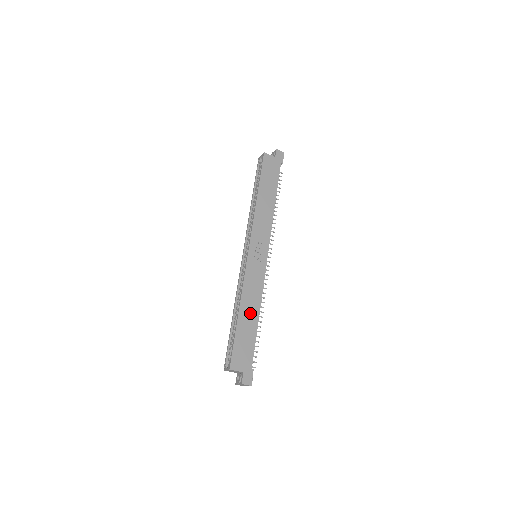
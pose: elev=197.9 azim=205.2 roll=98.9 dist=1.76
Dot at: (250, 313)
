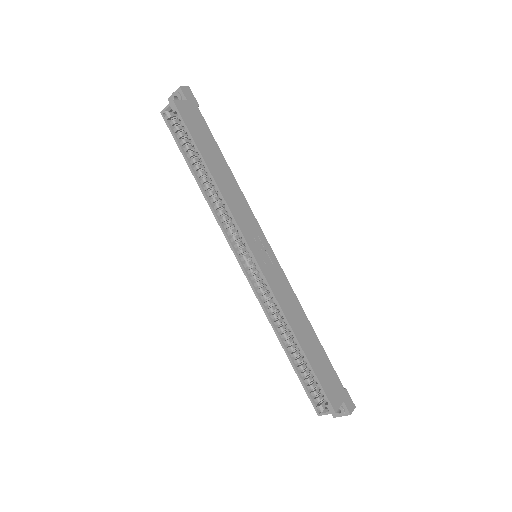
Dot at: (305, 332)
